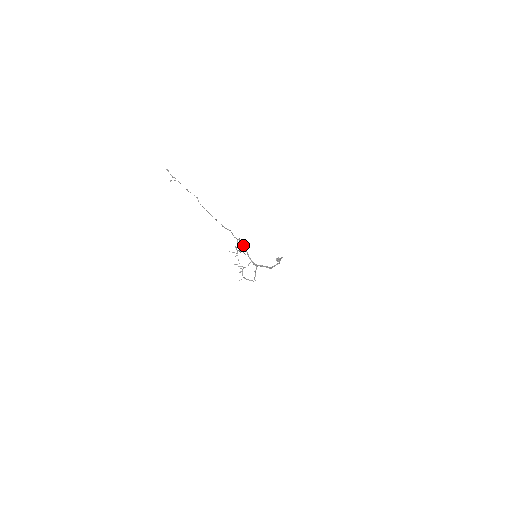
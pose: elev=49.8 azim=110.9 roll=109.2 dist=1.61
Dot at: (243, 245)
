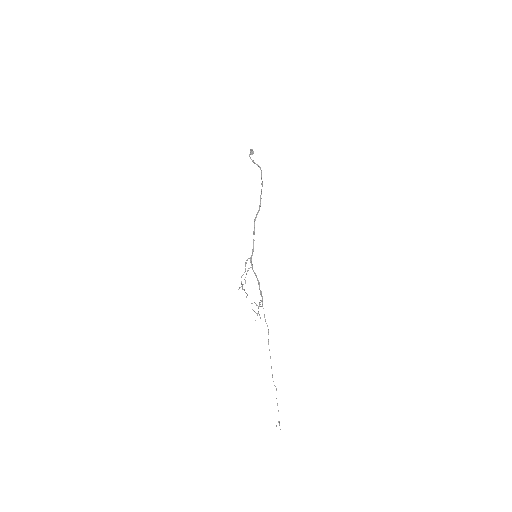
Dot at: (258, 282)
